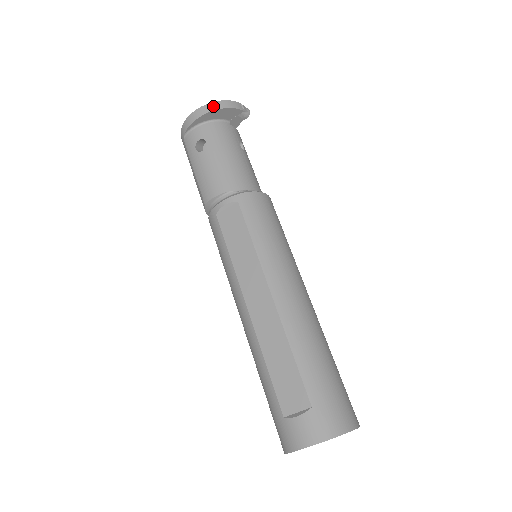
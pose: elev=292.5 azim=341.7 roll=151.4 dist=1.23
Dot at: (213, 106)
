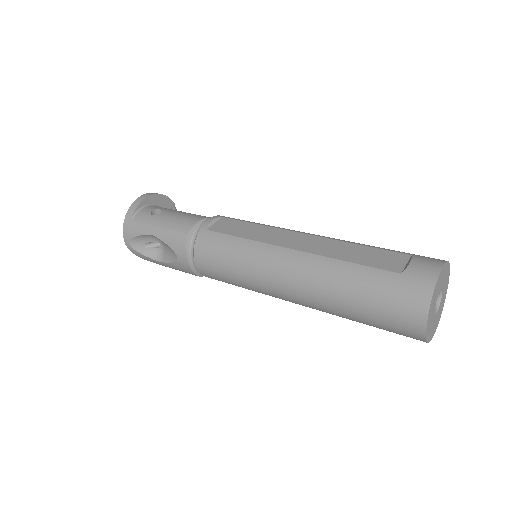
Dot at: (154, 193)
